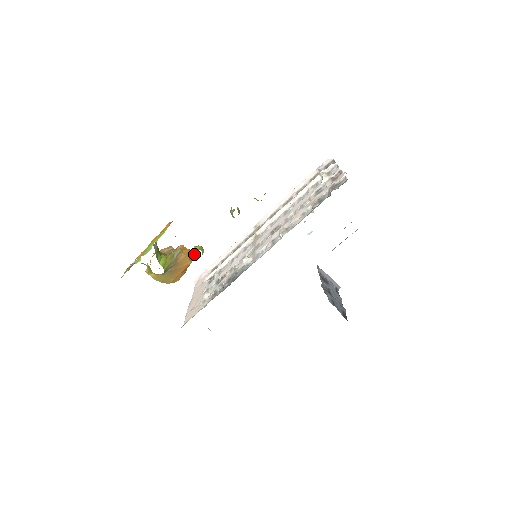
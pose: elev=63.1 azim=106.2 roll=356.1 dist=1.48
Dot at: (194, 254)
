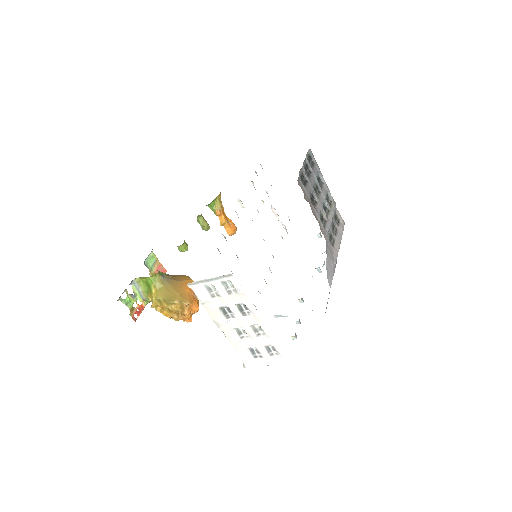
Dot at: (179, 248)
